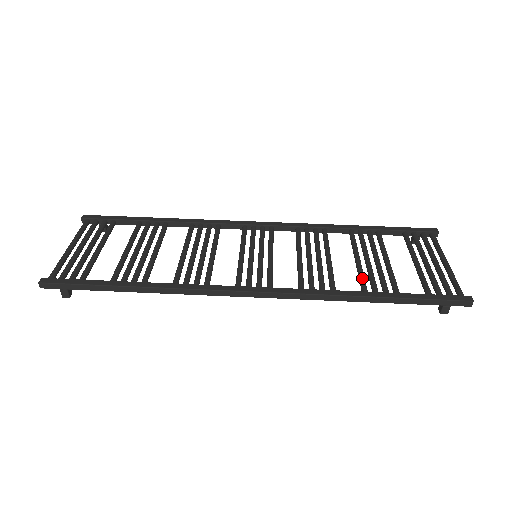
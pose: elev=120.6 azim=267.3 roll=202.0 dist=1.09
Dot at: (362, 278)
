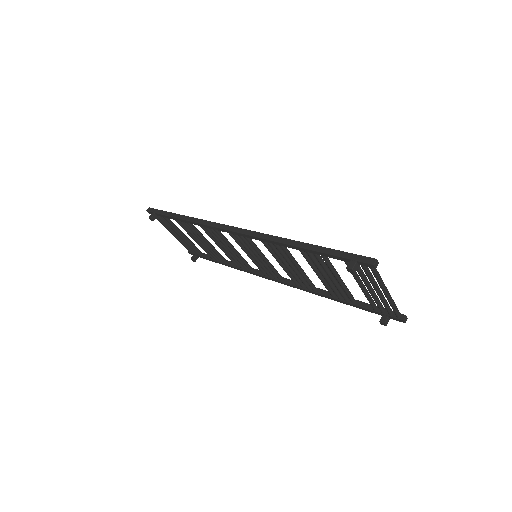
Dot at: occluded
